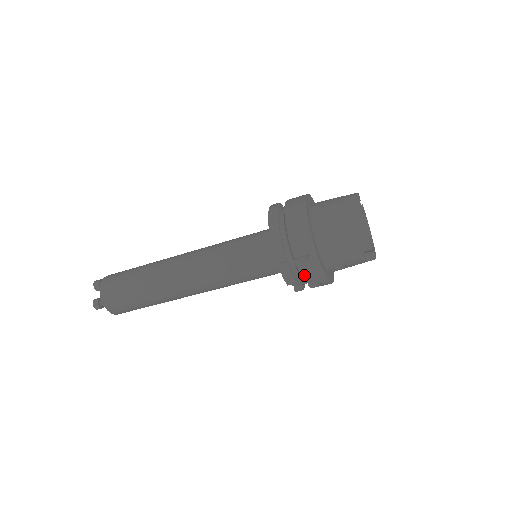
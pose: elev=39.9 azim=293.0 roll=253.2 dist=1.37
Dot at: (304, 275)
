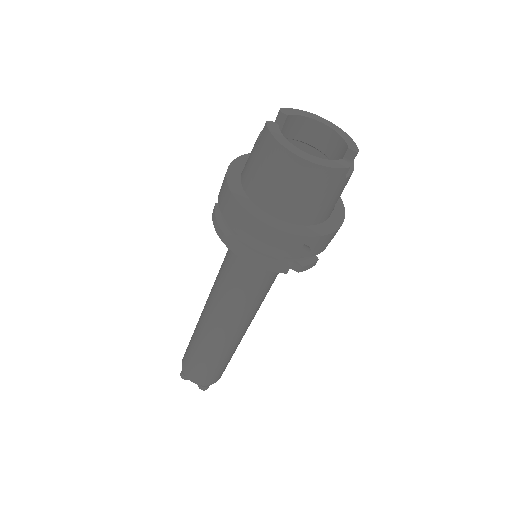
Dot at: (319, 251)
